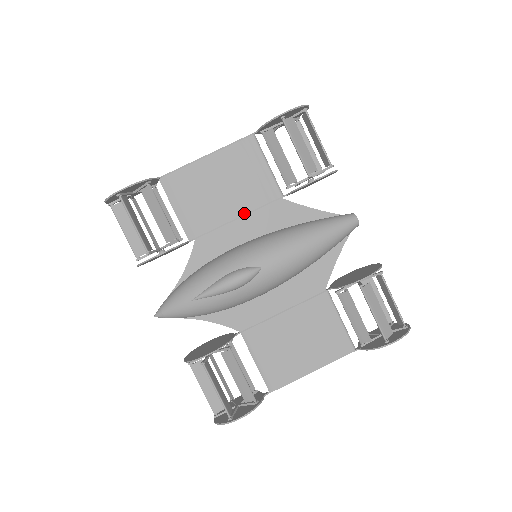
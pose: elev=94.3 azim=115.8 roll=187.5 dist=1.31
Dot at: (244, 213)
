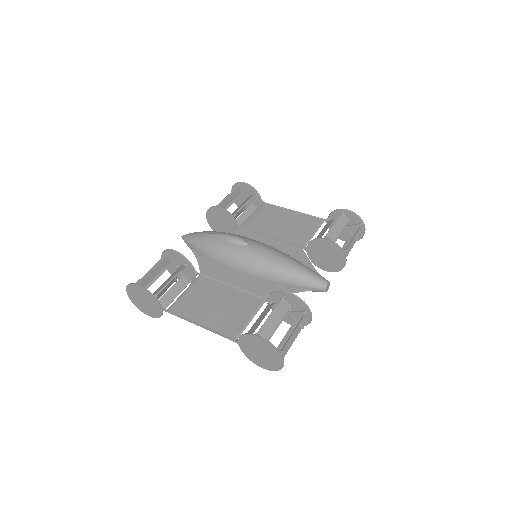
Dot at: (277, 238)
